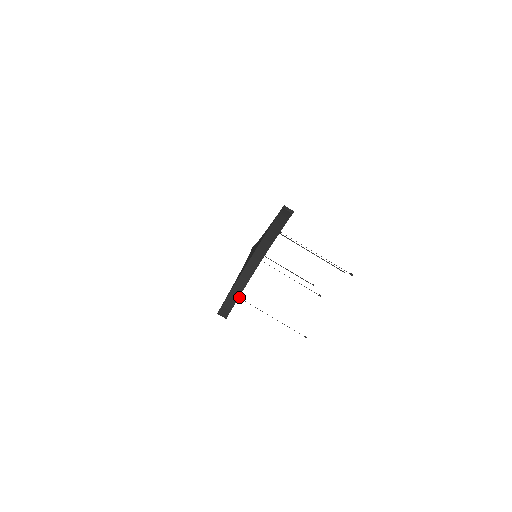
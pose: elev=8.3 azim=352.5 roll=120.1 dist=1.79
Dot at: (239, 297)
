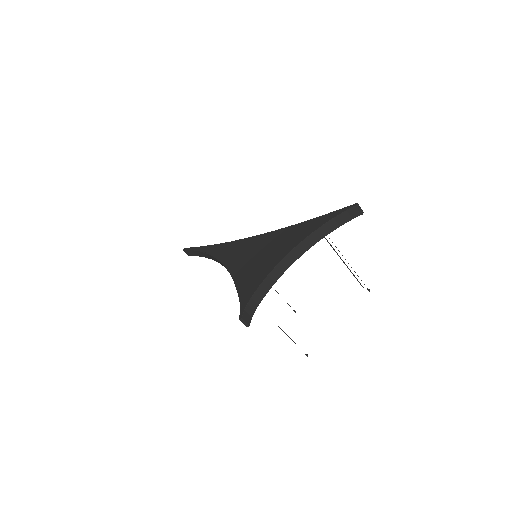
Dot at: occluded
